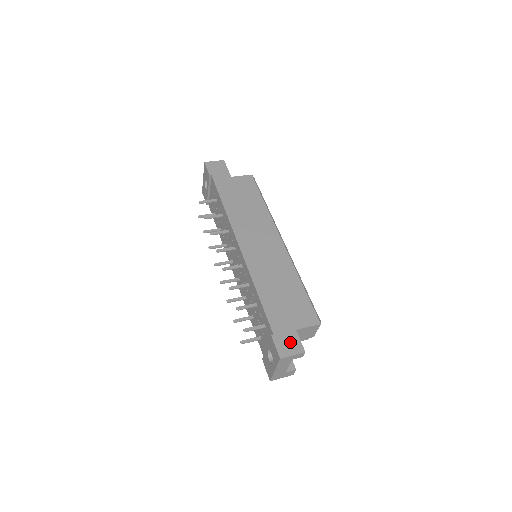
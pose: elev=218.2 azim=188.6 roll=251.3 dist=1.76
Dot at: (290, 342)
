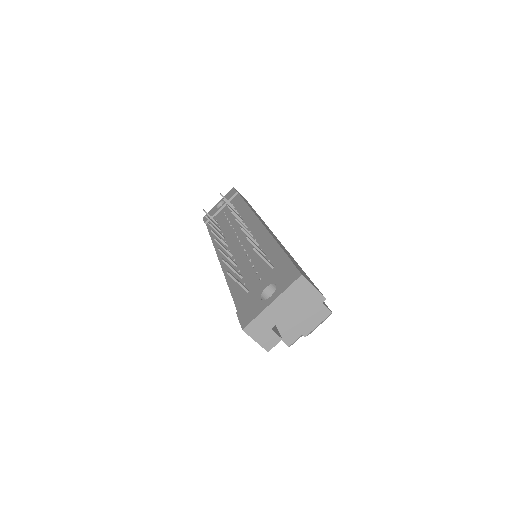
Dot at: (310, 281)
